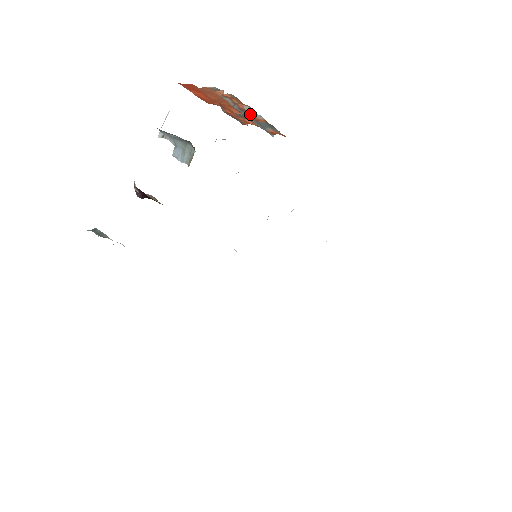
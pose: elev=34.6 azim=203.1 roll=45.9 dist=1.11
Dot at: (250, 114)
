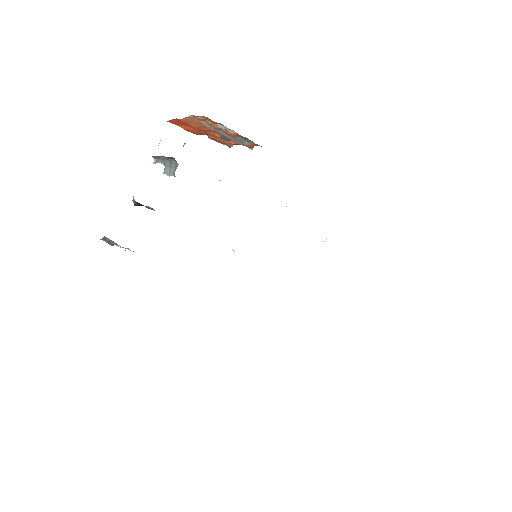
Dot at: (226, 132)
